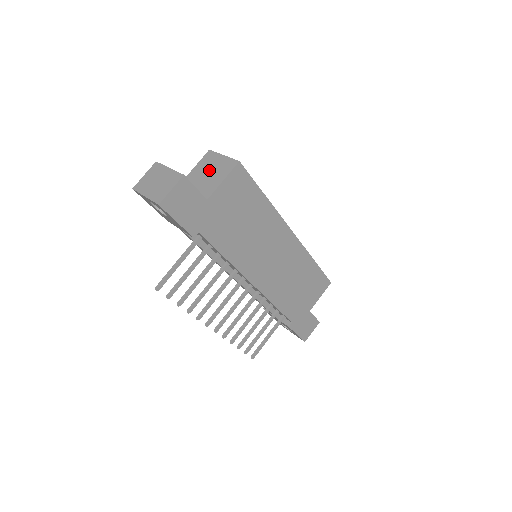
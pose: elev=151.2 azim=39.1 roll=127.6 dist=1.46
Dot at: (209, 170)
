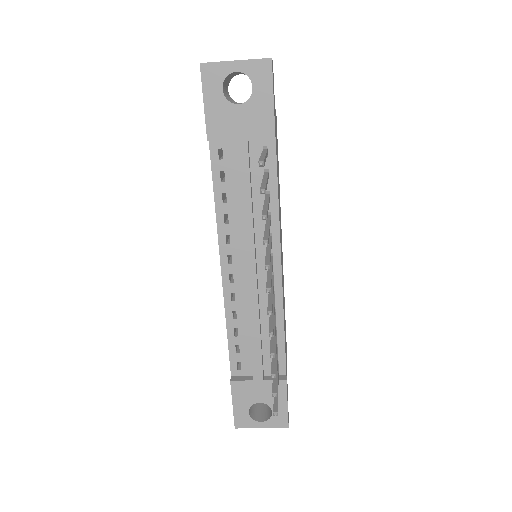
Dot at: occluded
